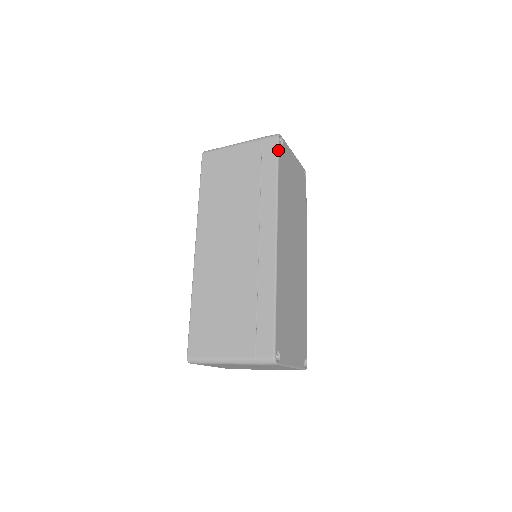
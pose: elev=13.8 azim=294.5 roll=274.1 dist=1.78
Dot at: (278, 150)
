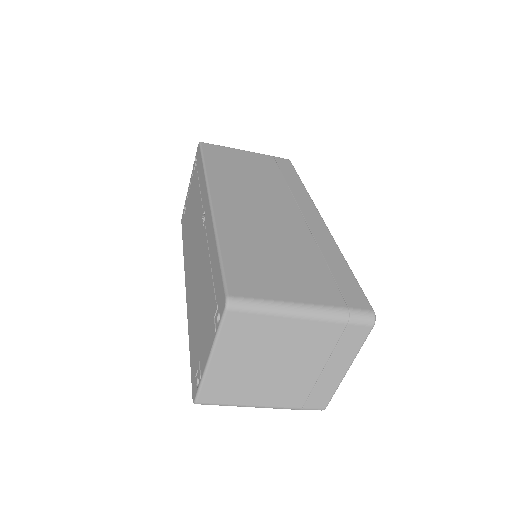
Dot at: occluded
